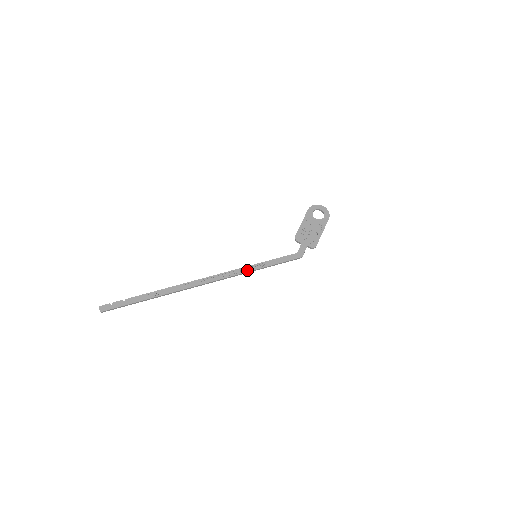
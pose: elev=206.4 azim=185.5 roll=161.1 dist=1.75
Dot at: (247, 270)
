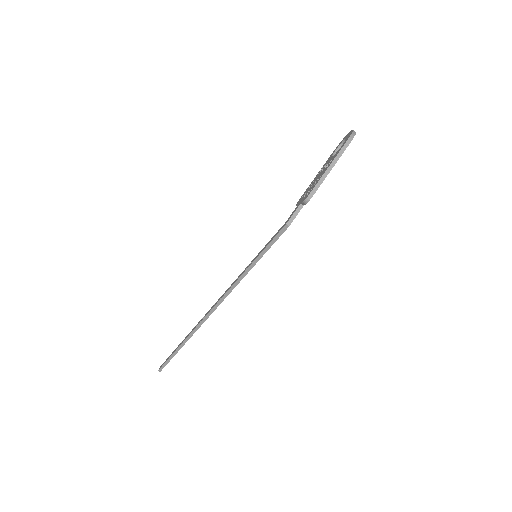
Dot at: (238, 278)
